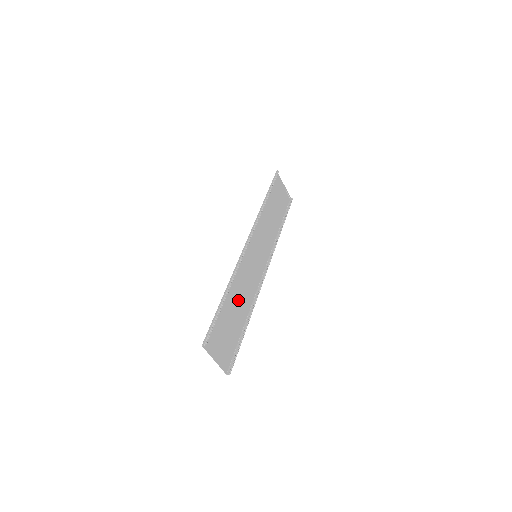
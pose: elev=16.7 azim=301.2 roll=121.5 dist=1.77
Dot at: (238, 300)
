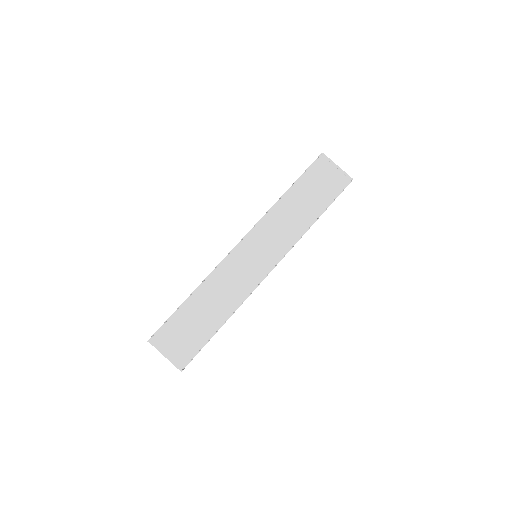
Dot at: (214, 302)
